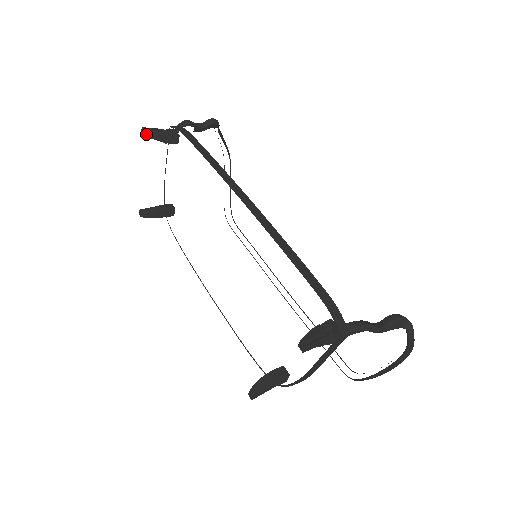
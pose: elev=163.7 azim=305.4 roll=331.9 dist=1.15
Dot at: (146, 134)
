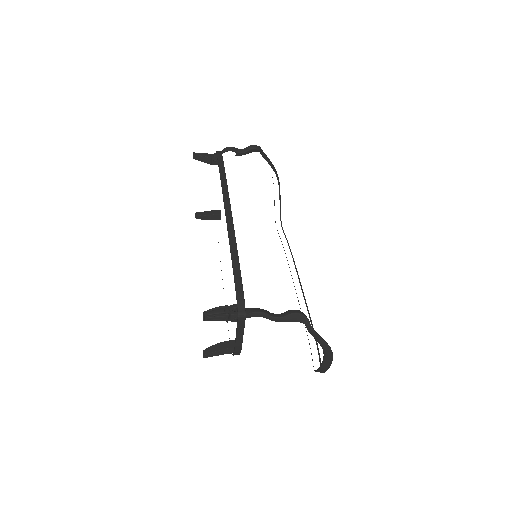
Dot at: (195, 157)
